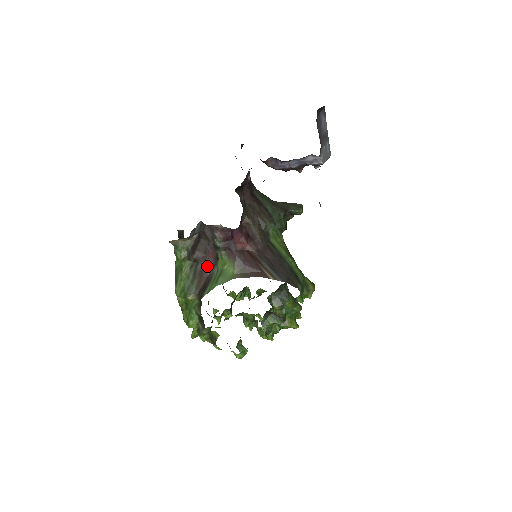
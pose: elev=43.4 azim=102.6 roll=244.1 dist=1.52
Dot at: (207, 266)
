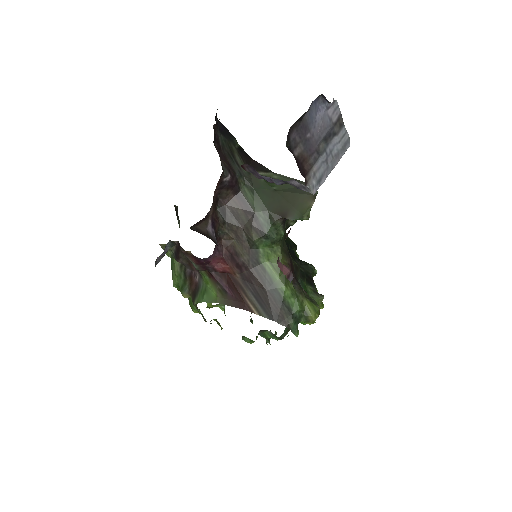
Dot at: (195, 273)
